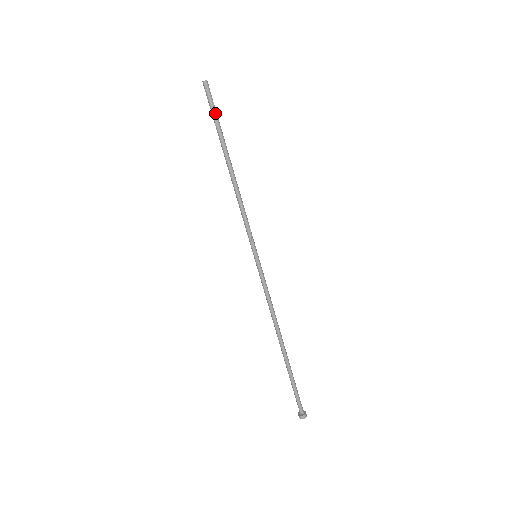
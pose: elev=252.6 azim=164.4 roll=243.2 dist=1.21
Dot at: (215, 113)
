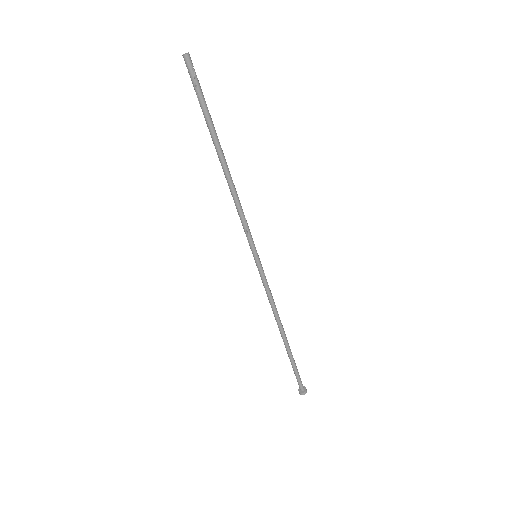
Dot at: (199, 98)
